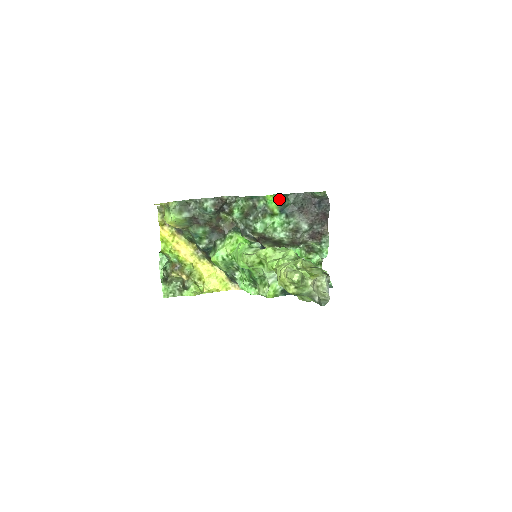
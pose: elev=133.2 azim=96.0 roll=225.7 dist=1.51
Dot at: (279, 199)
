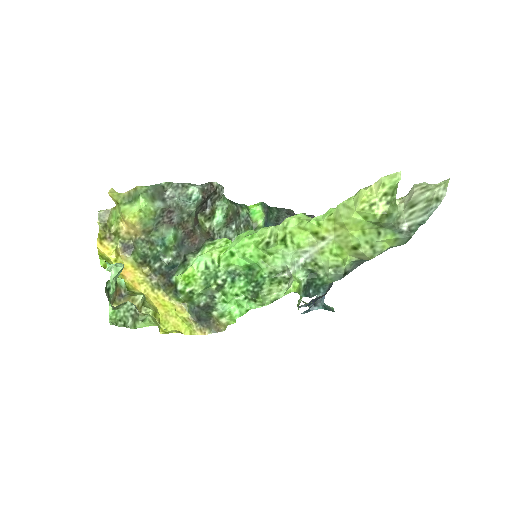
Dot at: (264, 209)
